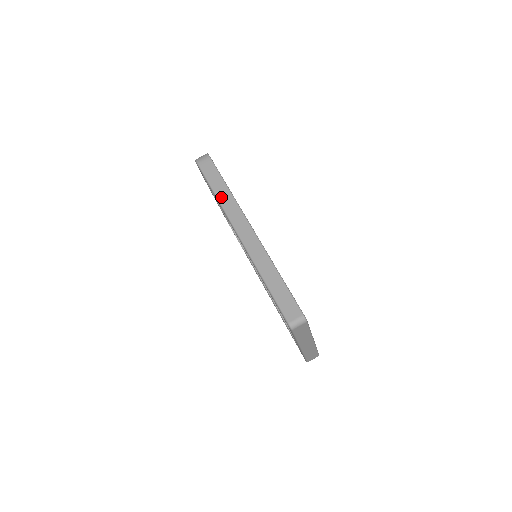
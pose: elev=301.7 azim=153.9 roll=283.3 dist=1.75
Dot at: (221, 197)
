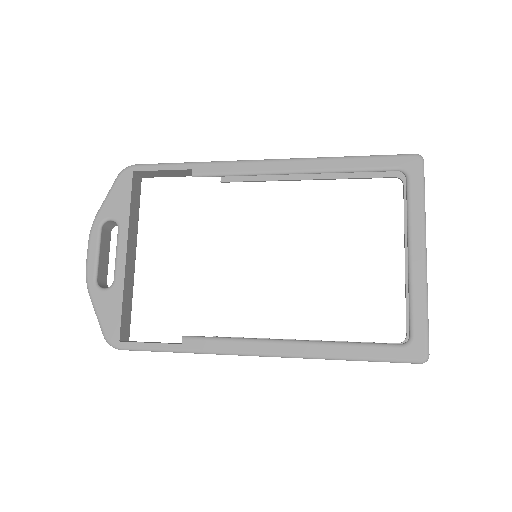
Dot at: (204, 163)
